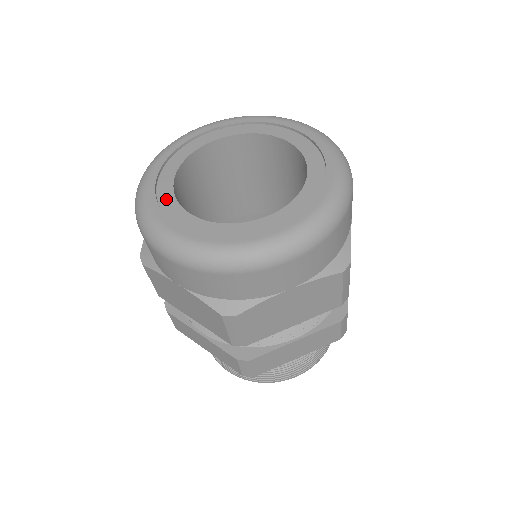
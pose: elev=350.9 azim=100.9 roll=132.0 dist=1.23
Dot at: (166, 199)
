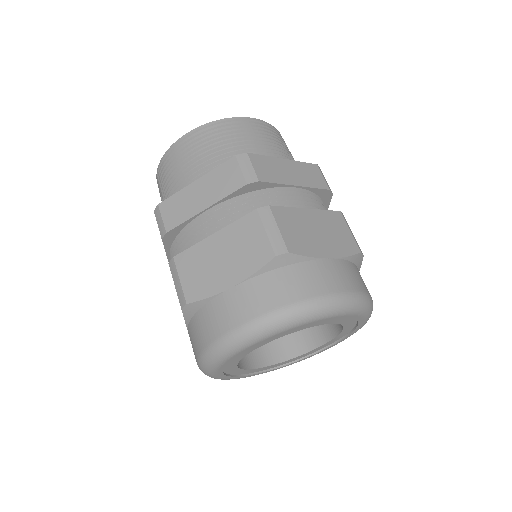
Dot at: (237, 373)
